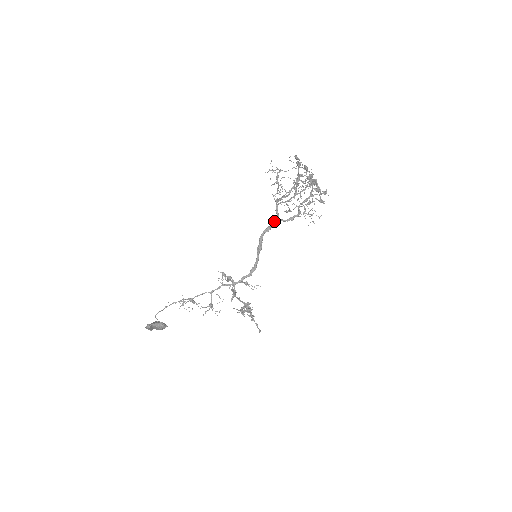
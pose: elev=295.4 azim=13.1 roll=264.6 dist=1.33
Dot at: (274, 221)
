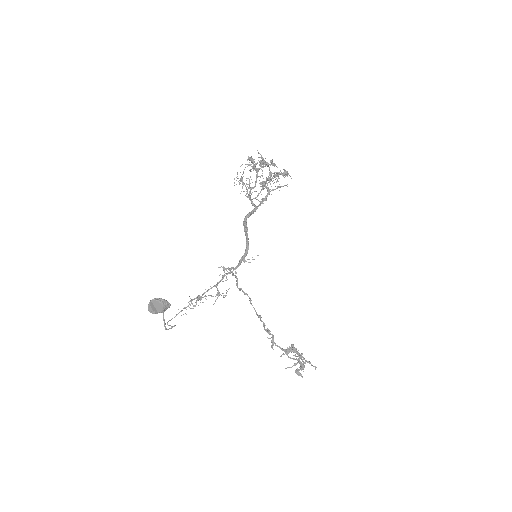
Dot at: (253, 211)
